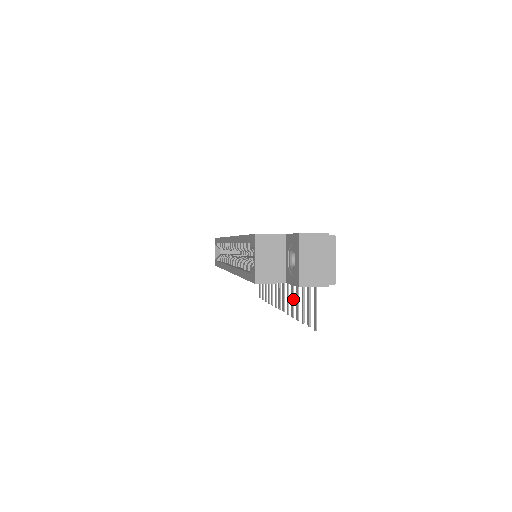
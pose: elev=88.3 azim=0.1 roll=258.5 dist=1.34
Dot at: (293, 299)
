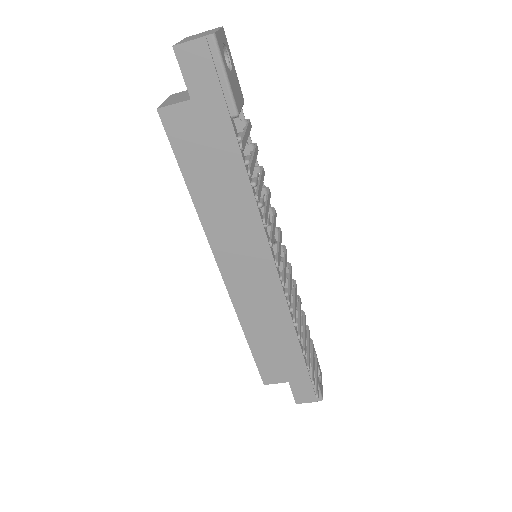
Dot at: (271, 228)
